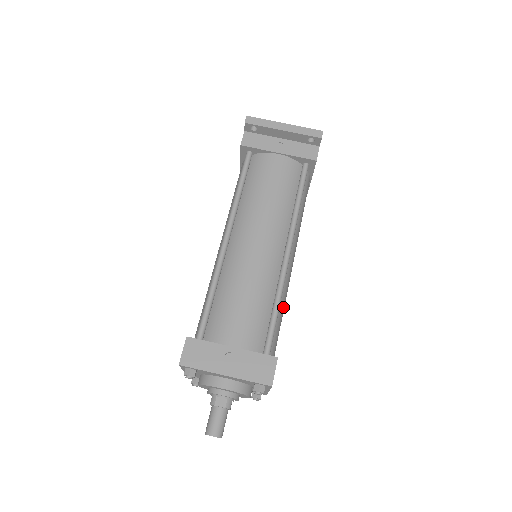
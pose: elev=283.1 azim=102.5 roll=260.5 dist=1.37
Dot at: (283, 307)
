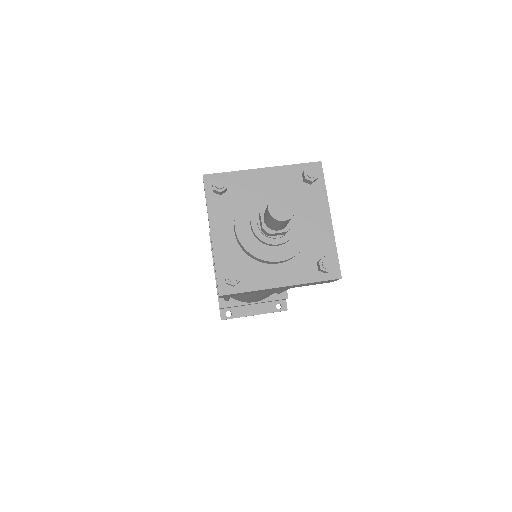
Dot at: occluded
